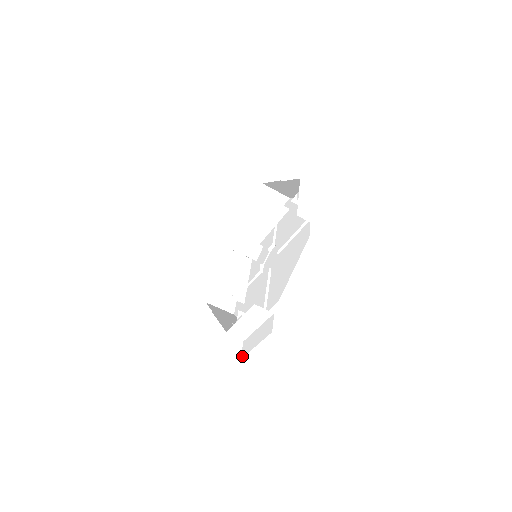
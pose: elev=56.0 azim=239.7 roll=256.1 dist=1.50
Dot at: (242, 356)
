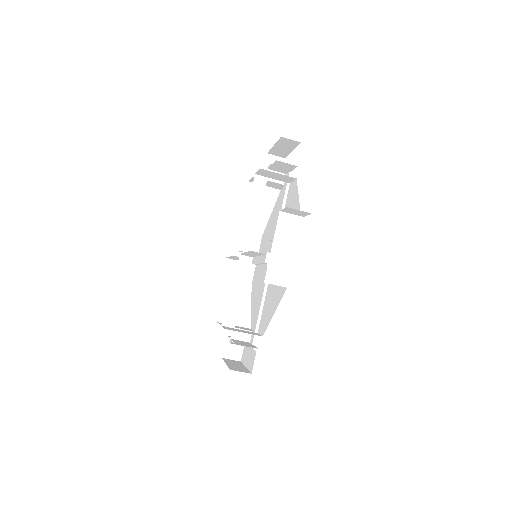
Dot at: (241, 360)
